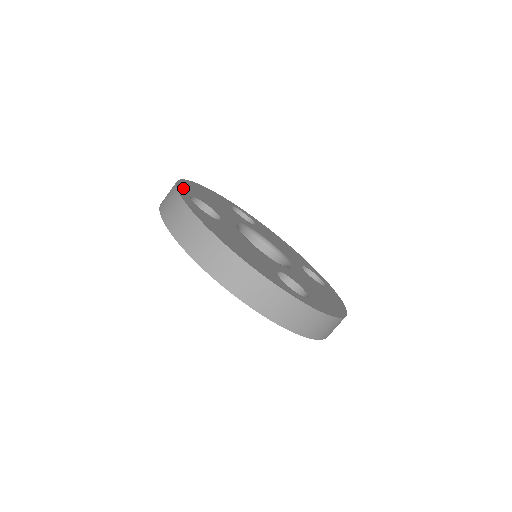
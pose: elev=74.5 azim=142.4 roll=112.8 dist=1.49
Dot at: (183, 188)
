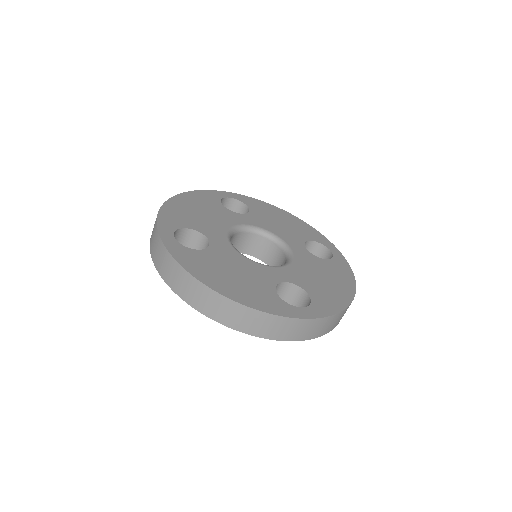
Dot at: (165, 223)
